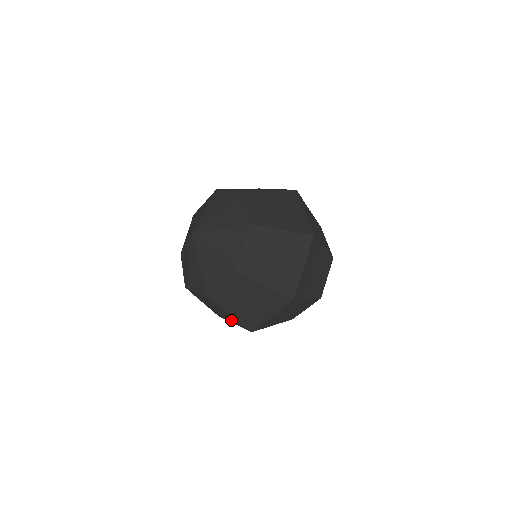
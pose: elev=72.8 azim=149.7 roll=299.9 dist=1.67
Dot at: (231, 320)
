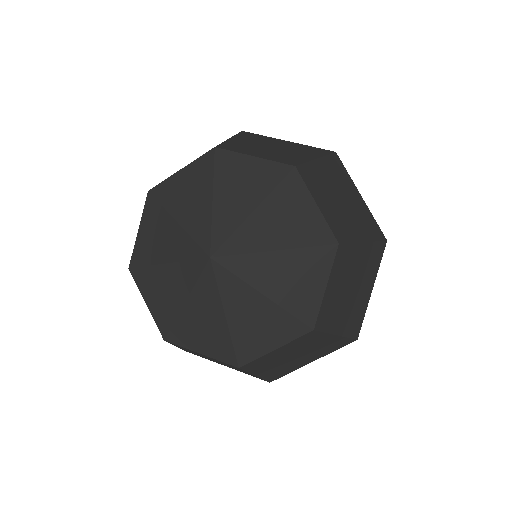
Dot at: (315, 356)
